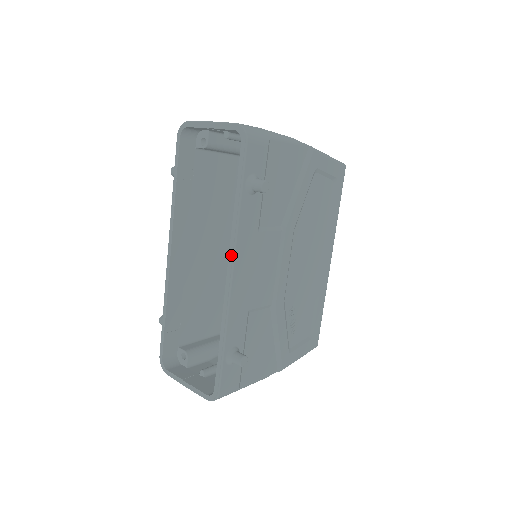
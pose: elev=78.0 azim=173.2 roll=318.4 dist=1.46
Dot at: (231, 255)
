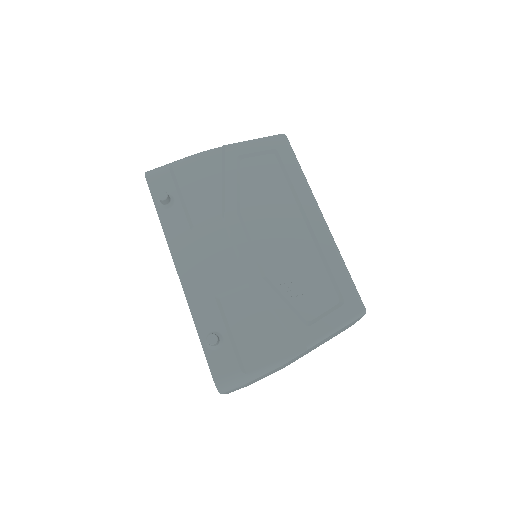
Dot at: (172, 258)
